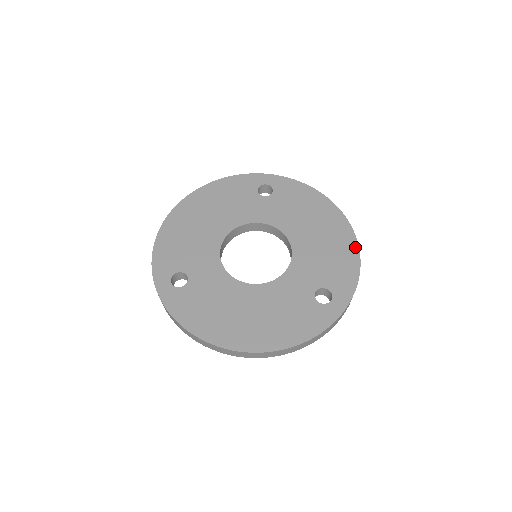
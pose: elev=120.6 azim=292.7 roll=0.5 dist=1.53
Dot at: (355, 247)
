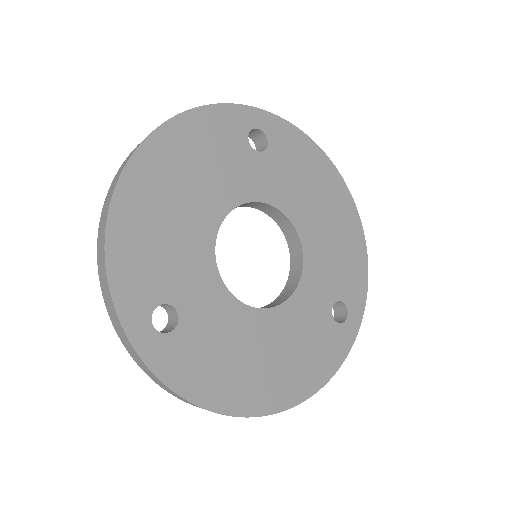
Dot at: (362, 238)
